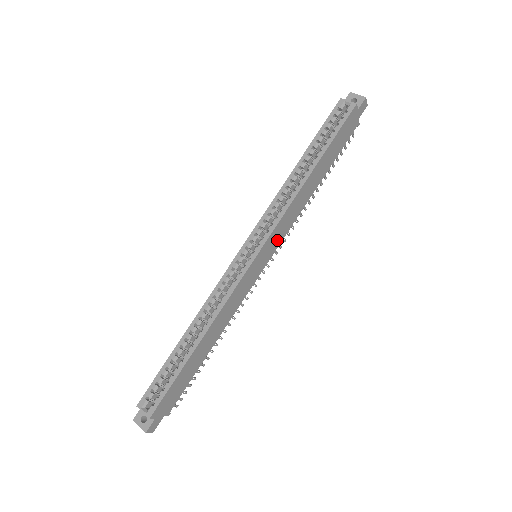
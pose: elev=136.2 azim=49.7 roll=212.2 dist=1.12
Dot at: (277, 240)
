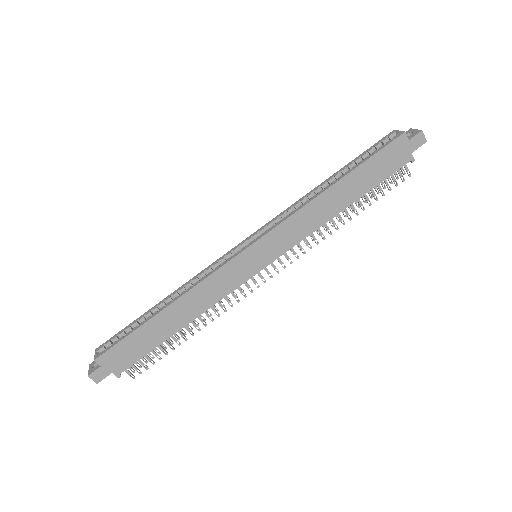
Dot at: (280, 245)
